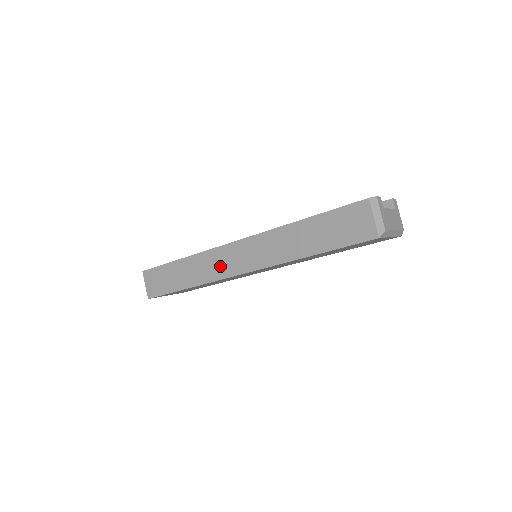
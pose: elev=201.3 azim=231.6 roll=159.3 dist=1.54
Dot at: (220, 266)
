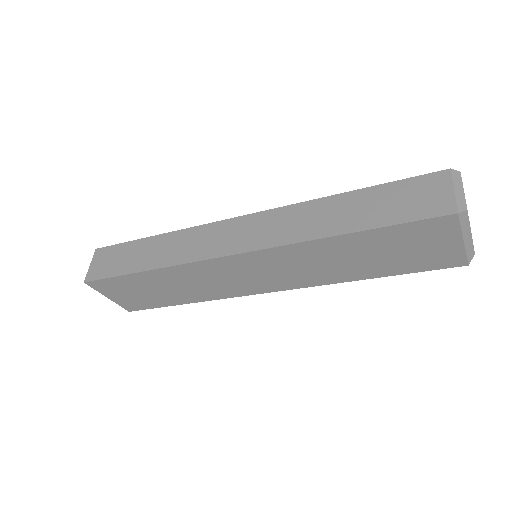
Dot at: (206, 244)
